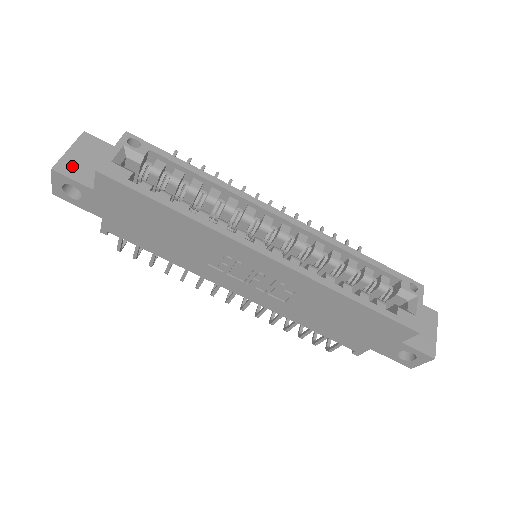
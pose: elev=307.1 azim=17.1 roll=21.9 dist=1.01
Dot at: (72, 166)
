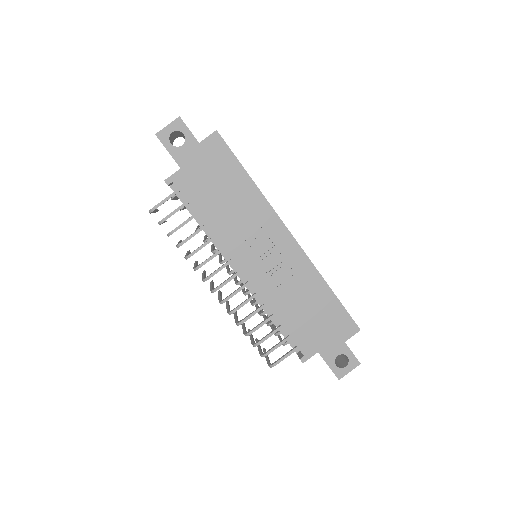
Dot at: occluded
